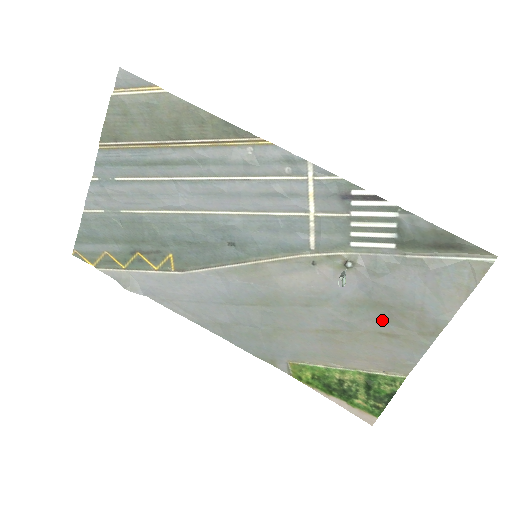
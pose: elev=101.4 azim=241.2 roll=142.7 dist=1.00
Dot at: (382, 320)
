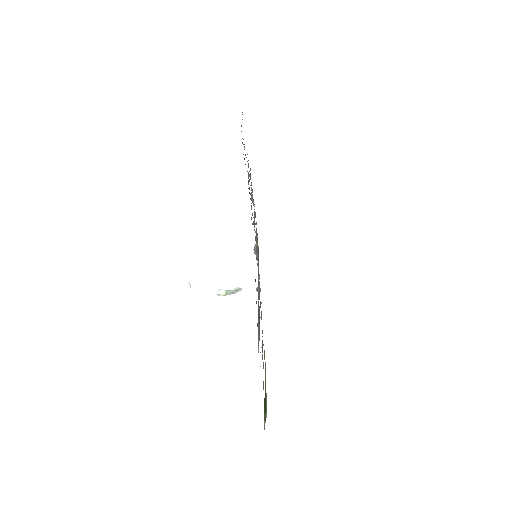
Dot at: occluded
